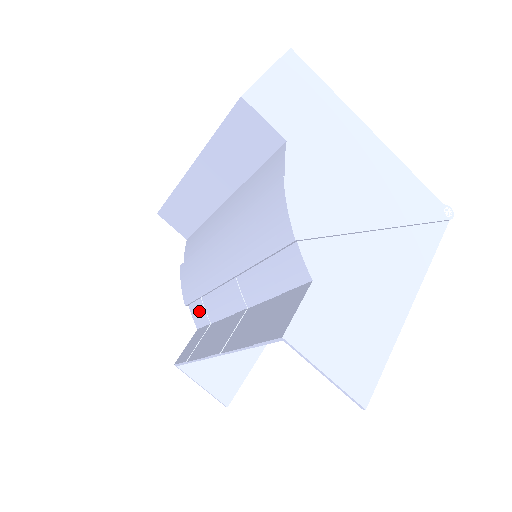
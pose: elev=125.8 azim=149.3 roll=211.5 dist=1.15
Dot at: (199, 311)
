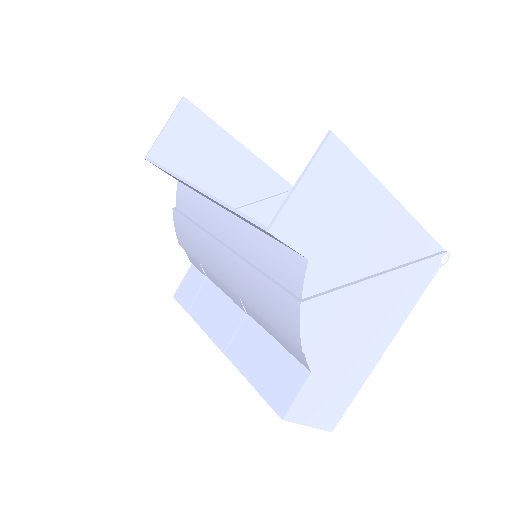
Dot at: (195, 261)
